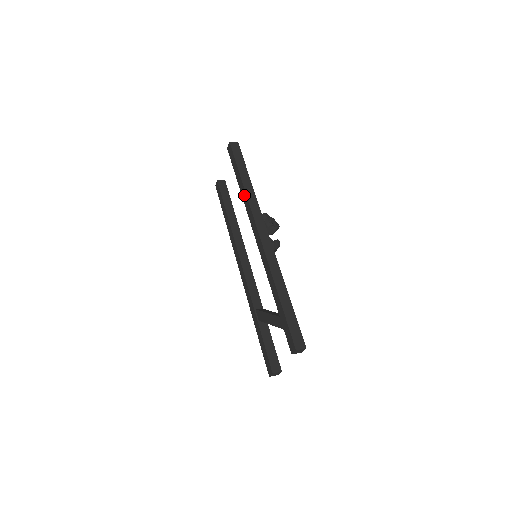
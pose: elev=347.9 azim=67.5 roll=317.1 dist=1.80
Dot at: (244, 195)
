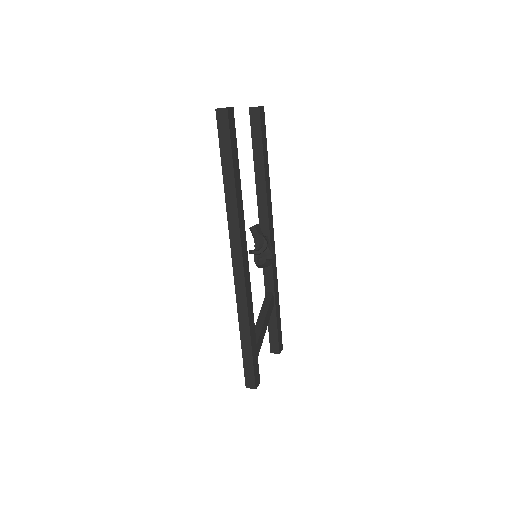
Dot at: (227, 201)
